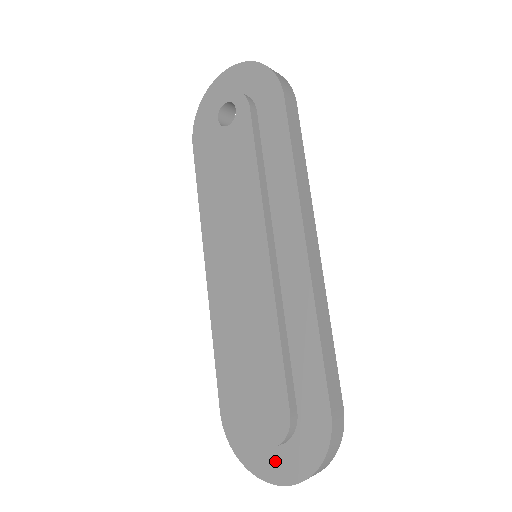
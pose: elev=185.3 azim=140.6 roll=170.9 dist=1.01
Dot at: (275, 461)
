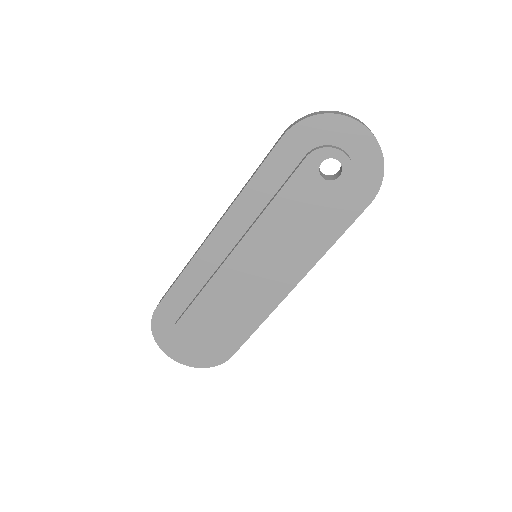
Dot at: (179, 351)
